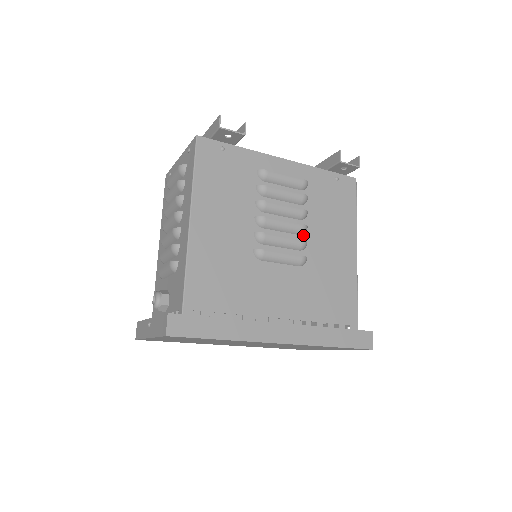
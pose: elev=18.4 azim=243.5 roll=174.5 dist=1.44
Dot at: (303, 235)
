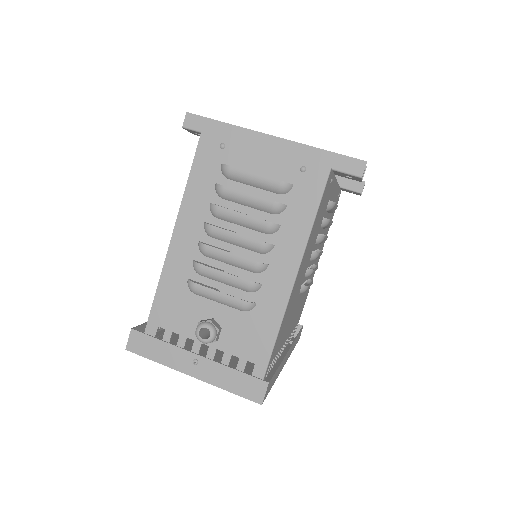
Dot at: occluded
